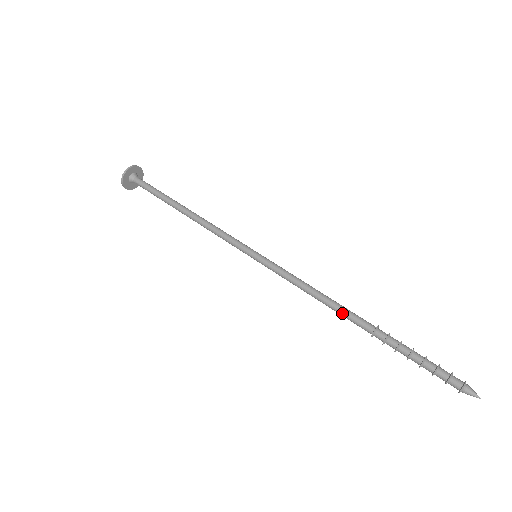
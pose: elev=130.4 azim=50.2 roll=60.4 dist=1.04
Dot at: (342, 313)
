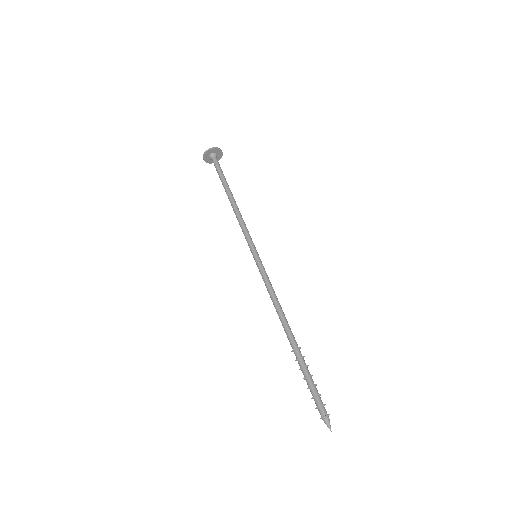
Dot at: (283, 326)
